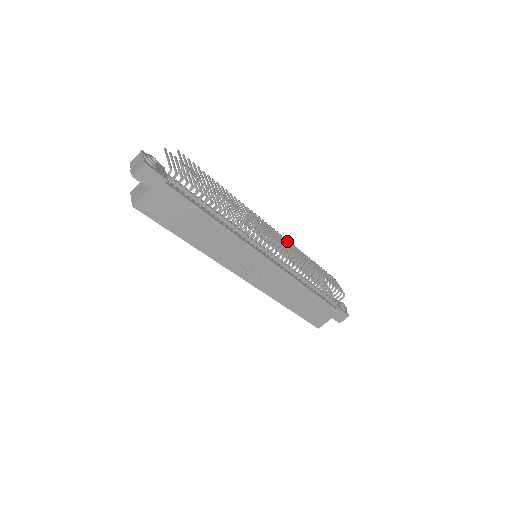
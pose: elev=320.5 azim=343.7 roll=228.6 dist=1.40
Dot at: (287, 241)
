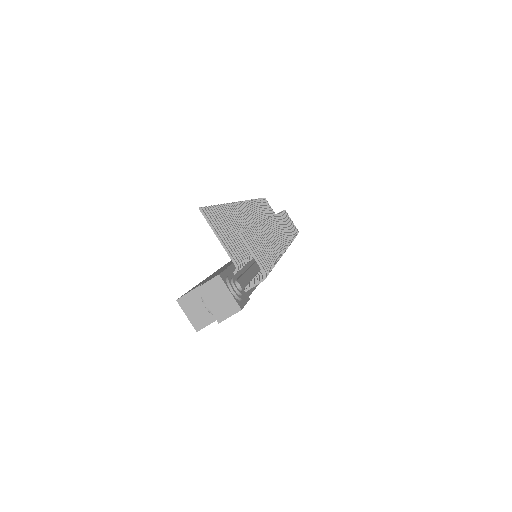
Dot at: (275, 219)
